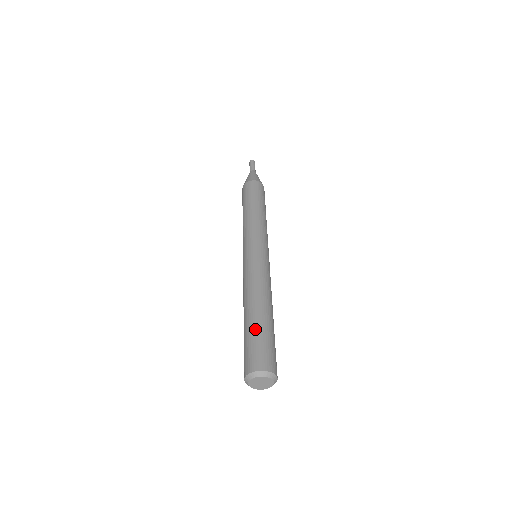
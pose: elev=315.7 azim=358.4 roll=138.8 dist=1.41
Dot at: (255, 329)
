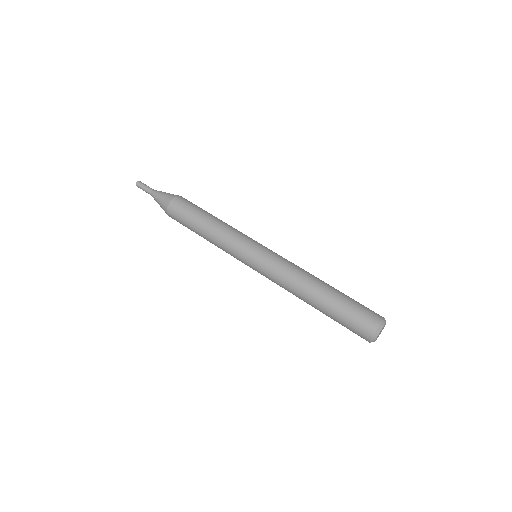
Dot at: (345, 298)
